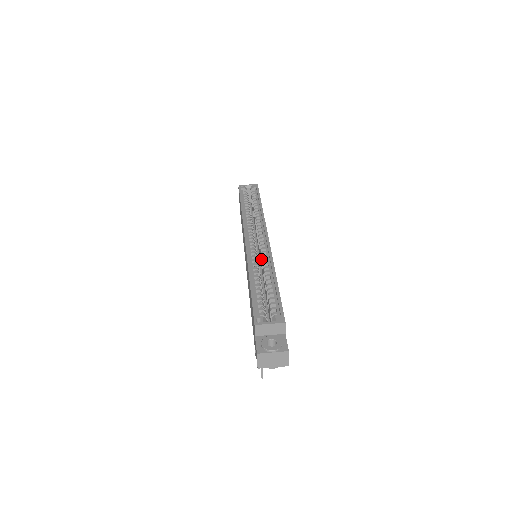
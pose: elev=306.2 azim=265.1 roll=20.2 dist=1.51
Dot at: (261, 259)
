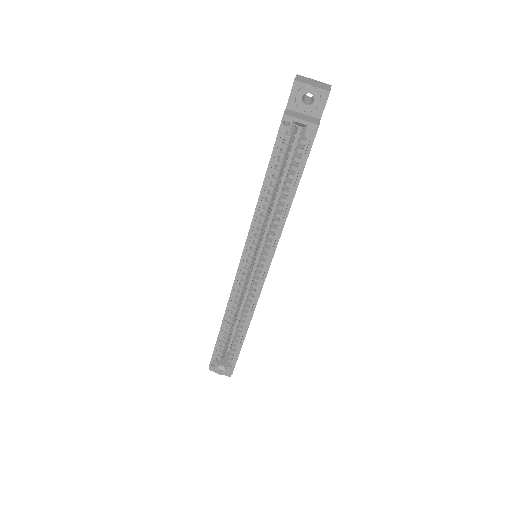
Dot at: occluded
